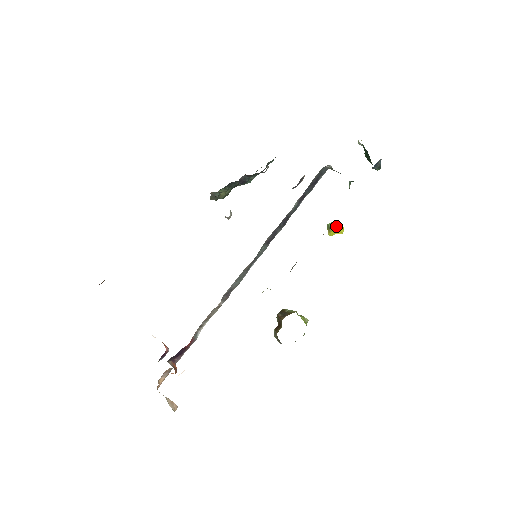
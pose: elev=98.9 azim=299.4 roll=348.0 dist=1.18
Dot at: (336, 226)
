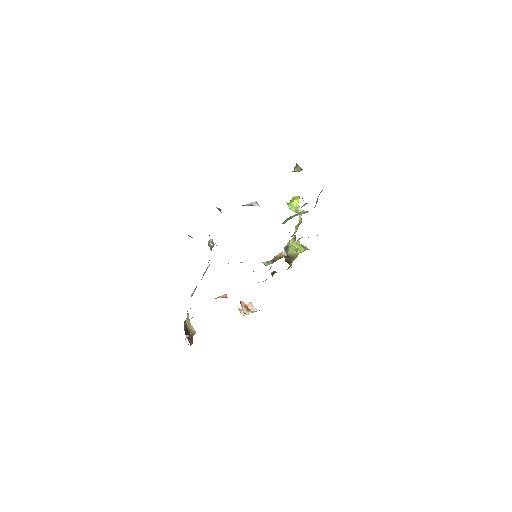
Dot at: (297, 208)
